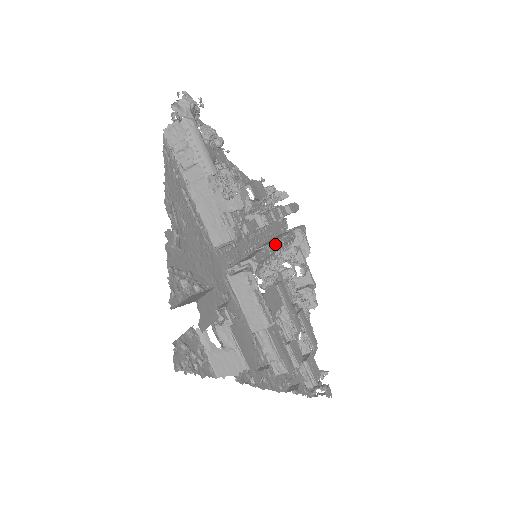
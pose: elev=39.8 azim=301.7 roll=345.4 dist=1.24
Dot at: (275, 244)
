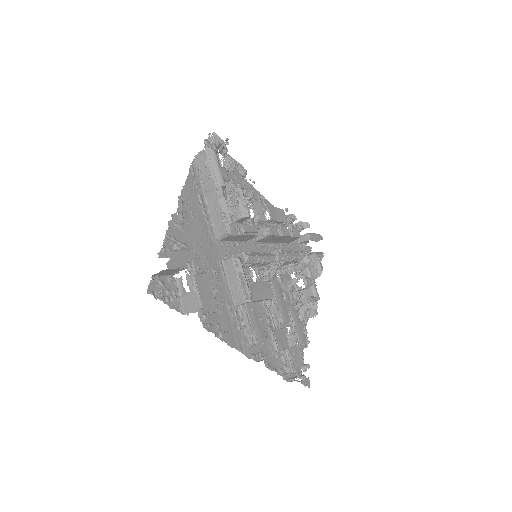
Dot at: (276, 251)
